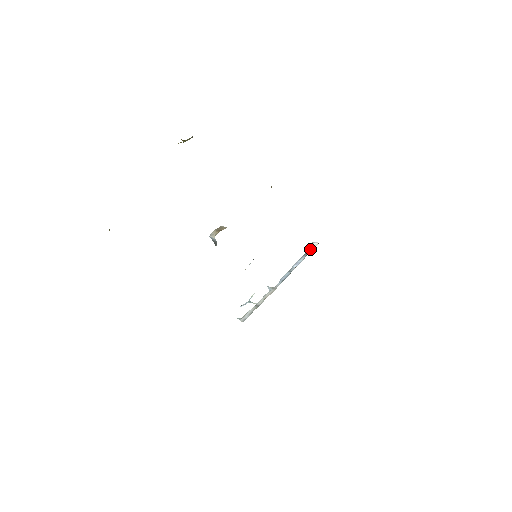
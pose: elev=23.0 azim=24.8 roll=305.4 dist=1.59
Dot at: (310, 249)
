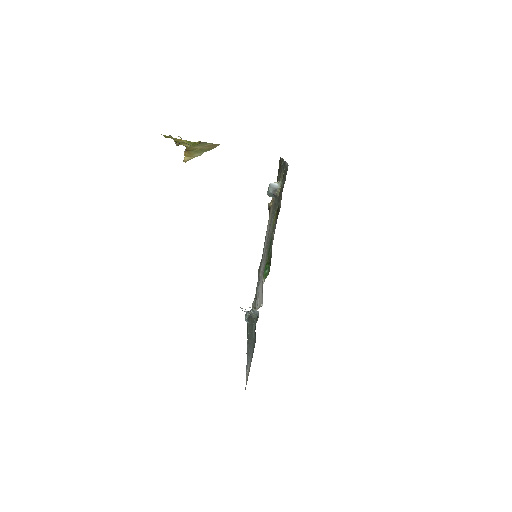
Dot at: occluded
